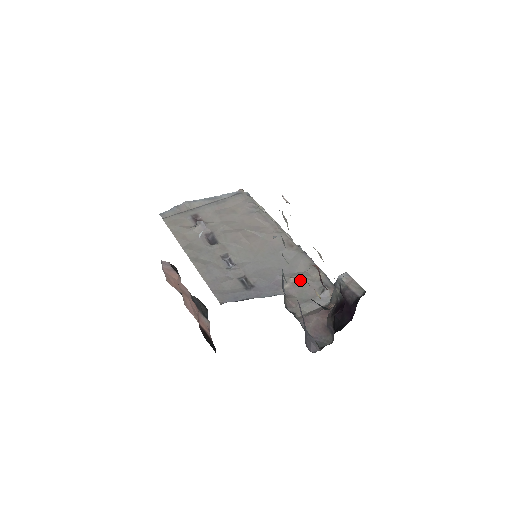
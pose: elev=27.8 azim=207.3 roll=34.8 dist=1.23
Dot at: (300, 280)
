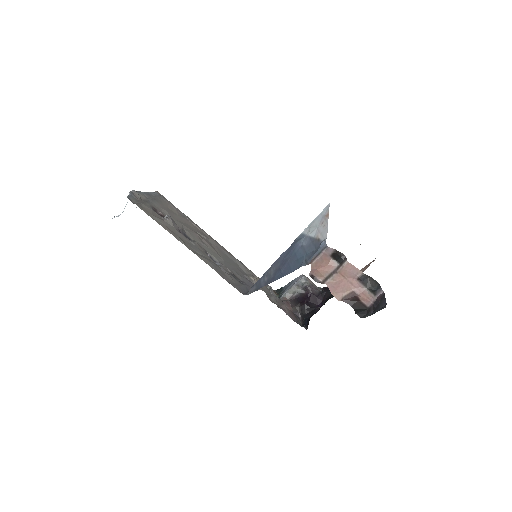
Dot at: (257, 280)
